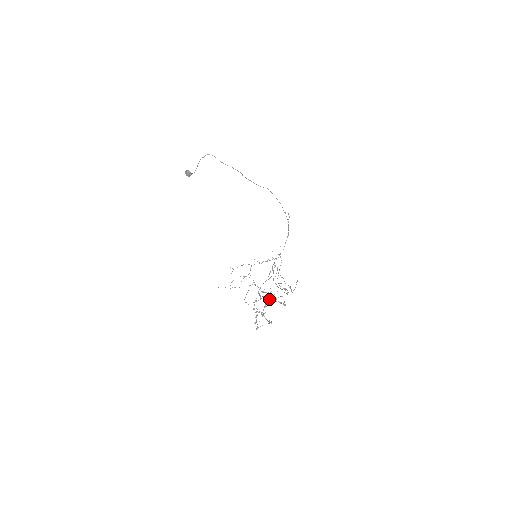
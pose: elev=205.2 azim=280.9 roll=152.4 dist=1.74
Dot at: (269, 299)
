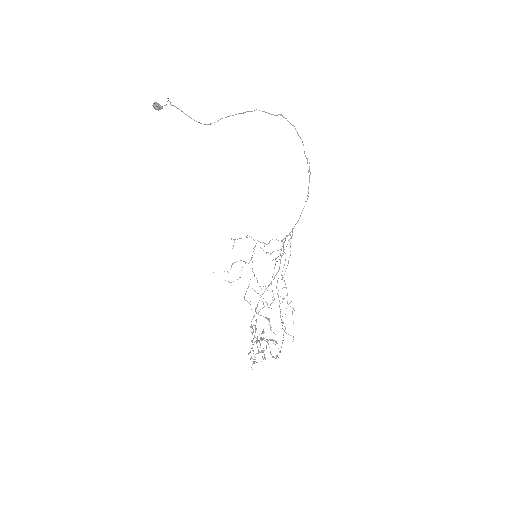
Dot at: occluded
